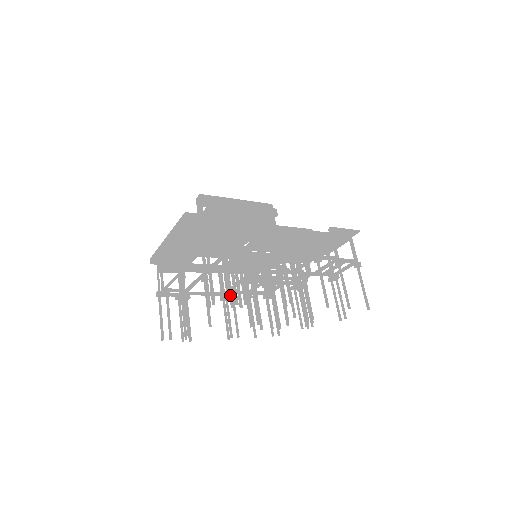
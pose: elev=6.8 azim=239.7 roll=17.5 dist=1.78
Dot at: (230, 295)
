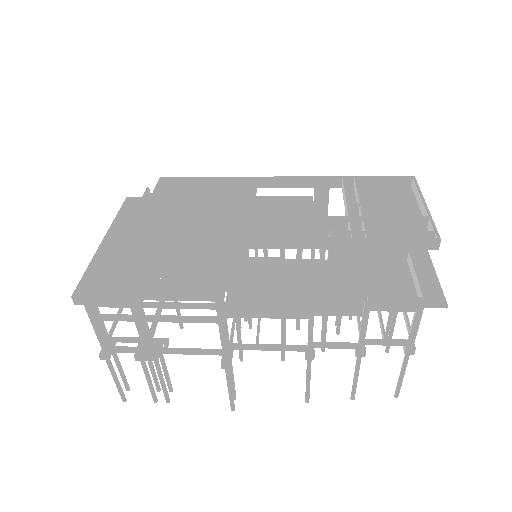
Dot at: (154, 382)
